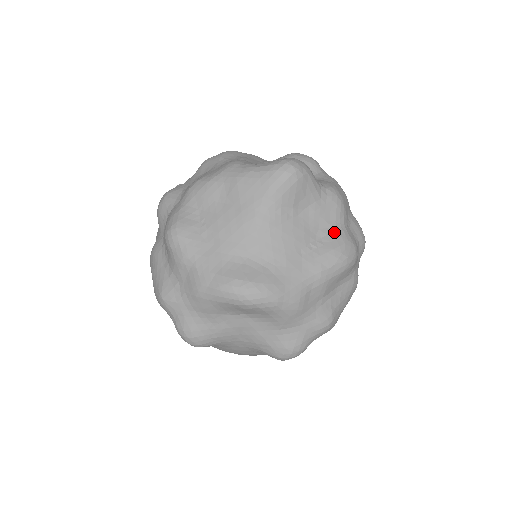
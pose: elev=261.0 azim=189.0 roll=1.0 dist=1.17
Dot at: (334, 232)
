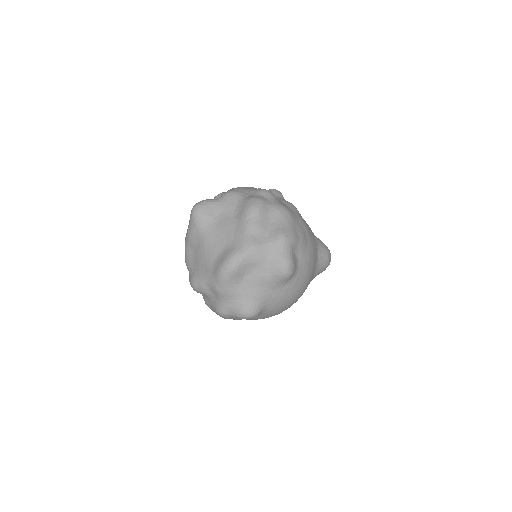
Dot at: (240, 205)
